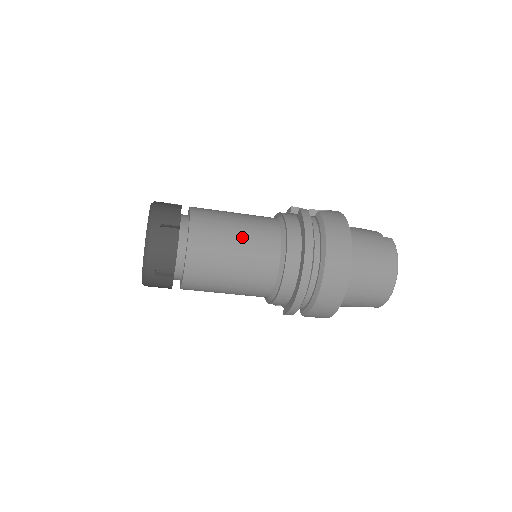
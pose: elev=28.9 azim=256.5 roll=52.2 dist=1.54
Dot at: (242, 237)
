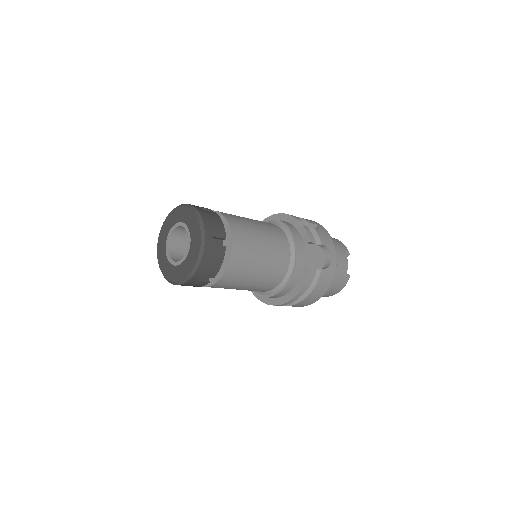
Dot at: (254, 283)
